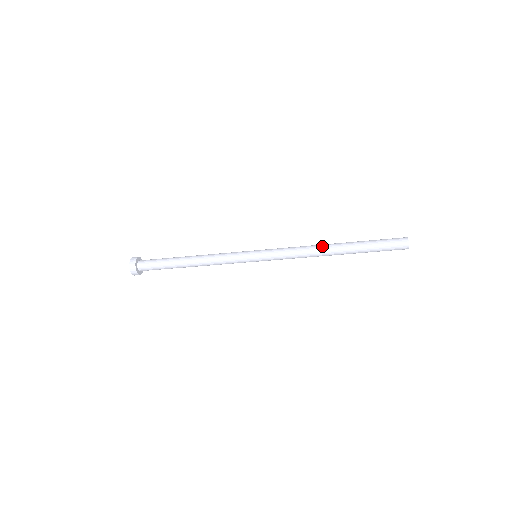
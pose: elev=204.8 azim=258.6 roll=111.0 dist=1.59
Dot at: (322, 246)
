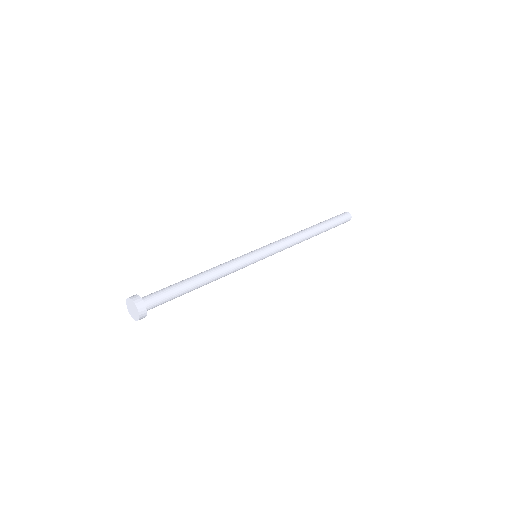
Dot at: (306, 237)
